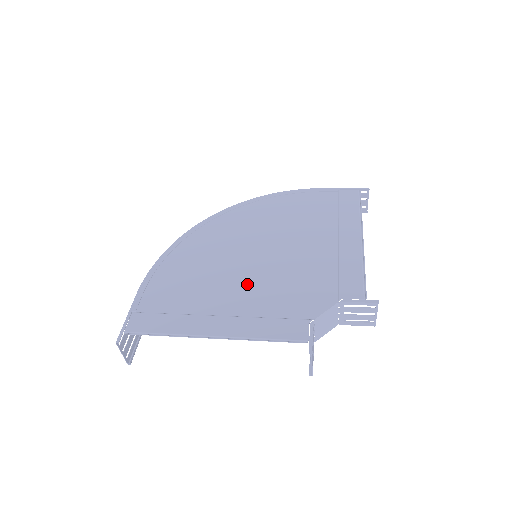
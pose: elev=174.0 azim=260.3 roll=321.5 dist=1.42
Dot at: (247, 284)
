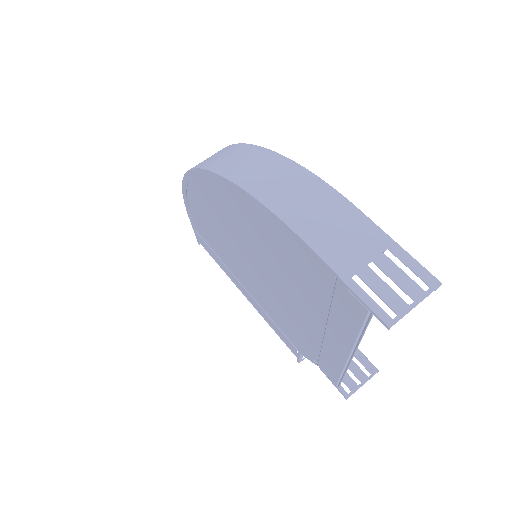
Dot at: (252, 283)
